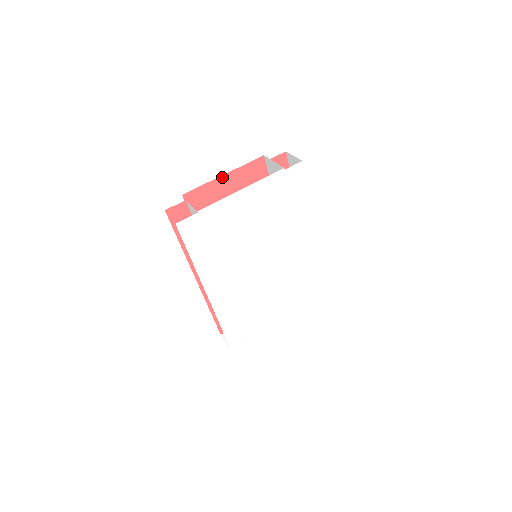
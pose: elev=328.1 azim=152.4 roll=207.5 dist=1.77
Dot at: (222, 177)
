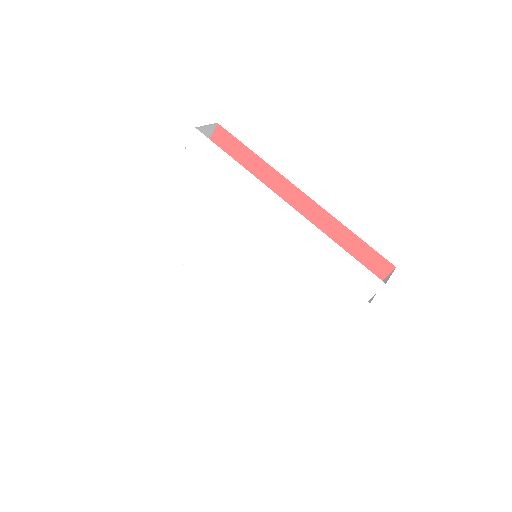
Dot at: occluded
